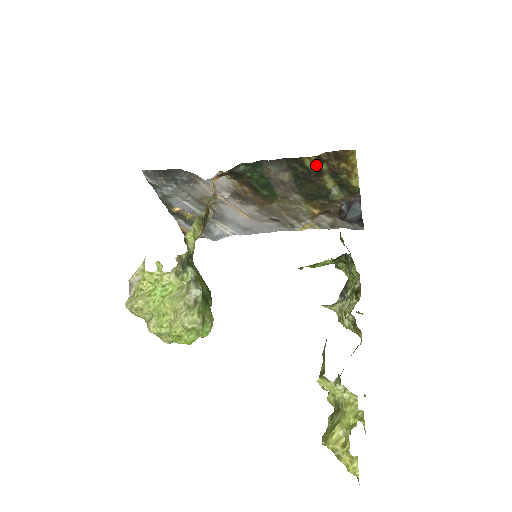
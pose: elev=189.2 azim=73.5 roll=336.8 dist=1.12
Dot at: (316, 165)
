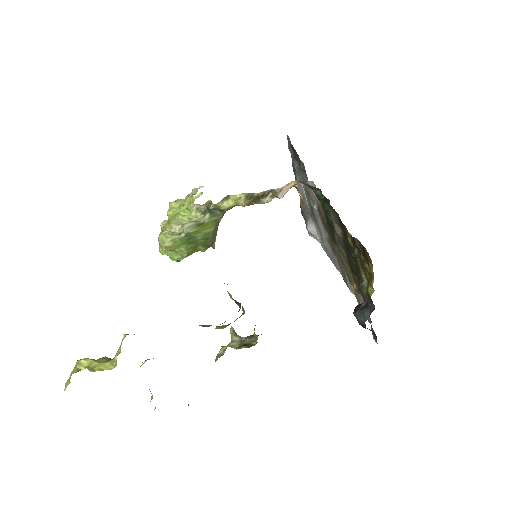
Dot at: occluded
